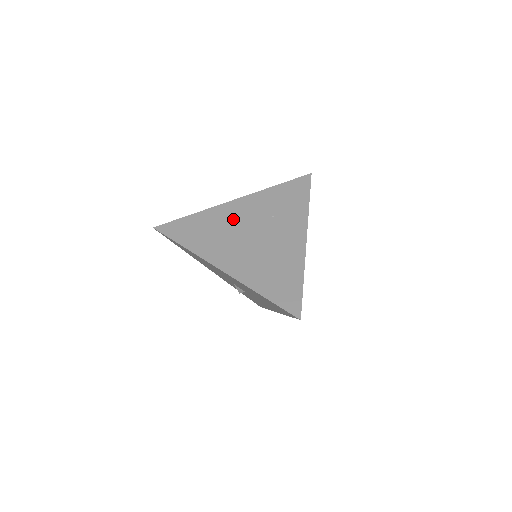
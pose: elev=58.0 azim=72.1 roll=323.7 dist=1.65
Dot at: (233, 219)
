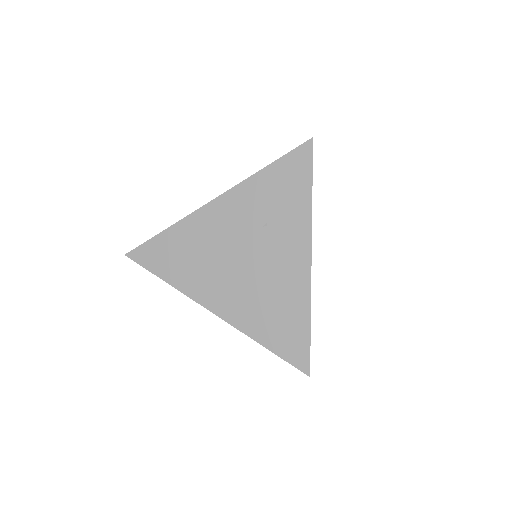
Dot at: (216, 234)
